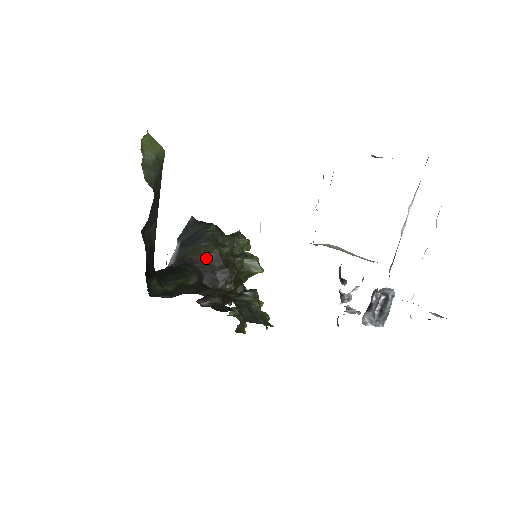
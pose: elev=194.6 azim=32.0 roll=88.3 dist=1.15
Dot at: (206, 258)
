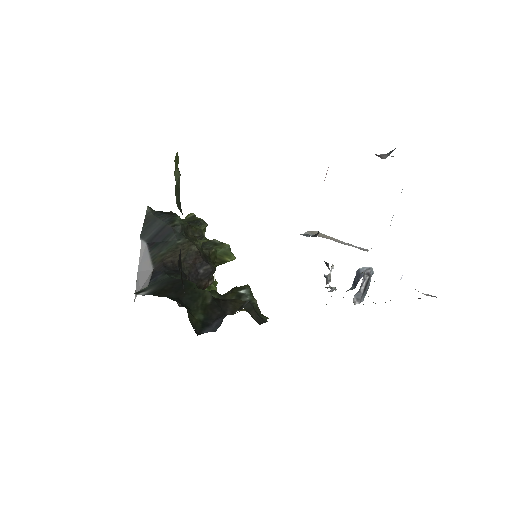
Dot at: (186, 258)
